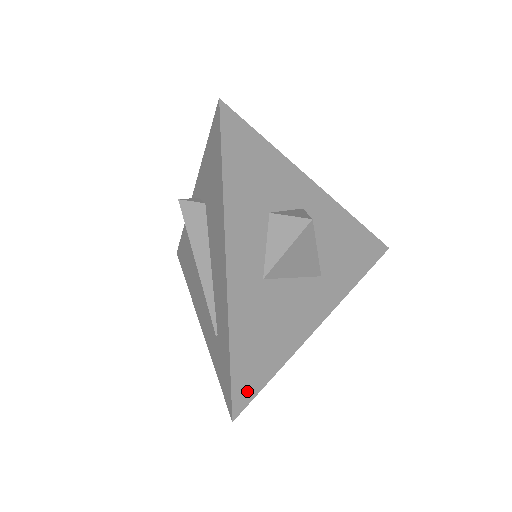
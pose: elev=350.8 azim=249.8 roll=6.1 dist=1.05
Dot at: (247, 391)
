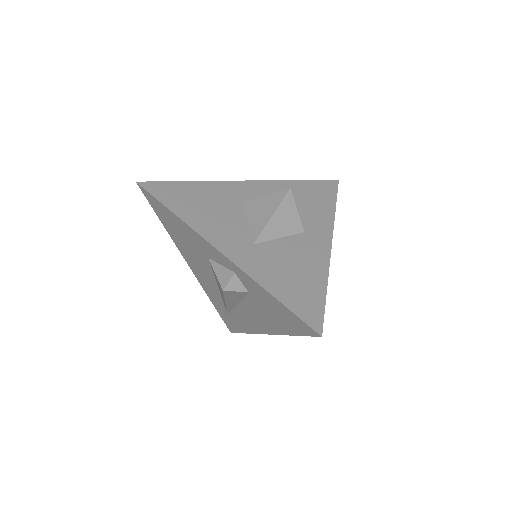
Dot at: occluded
